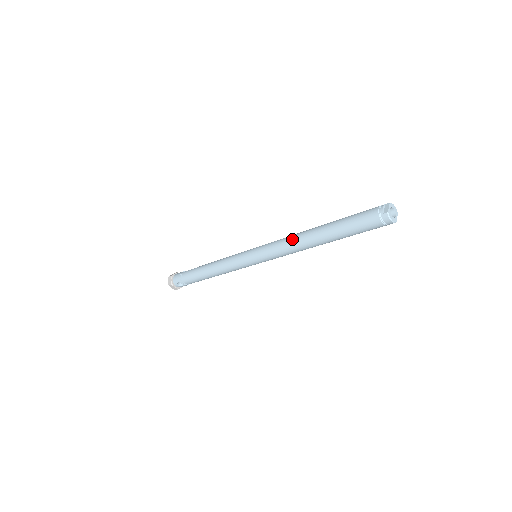
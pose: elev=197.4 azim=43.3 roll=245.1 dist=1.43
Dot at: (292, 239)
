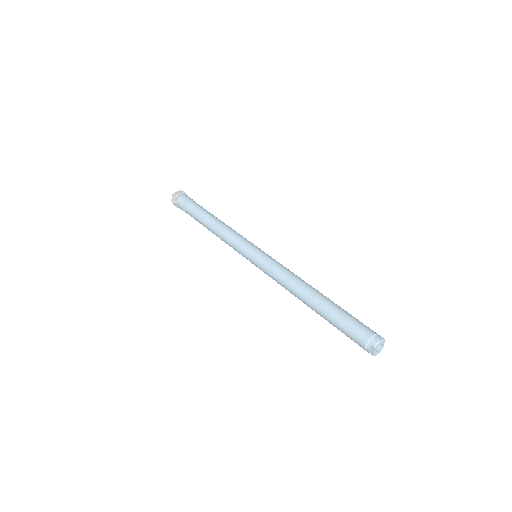
Dot at: occluded
